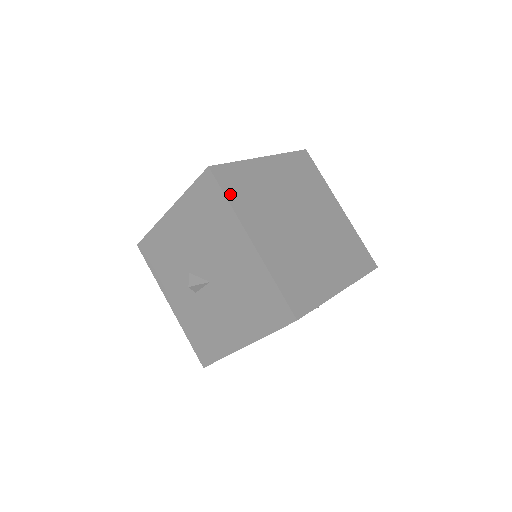
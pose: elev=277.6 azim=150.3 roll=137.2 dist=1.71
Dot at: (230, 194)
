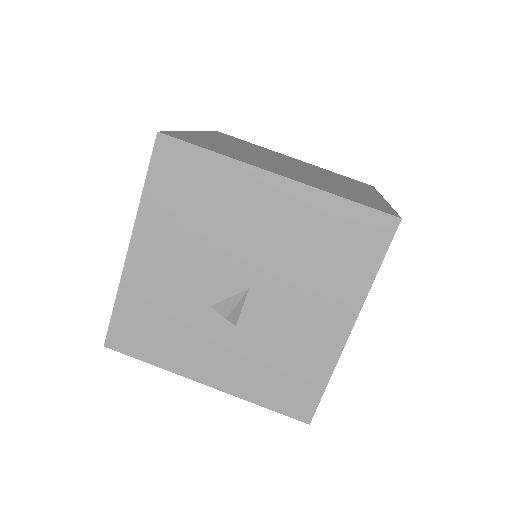
Dot at: (207, 148)
